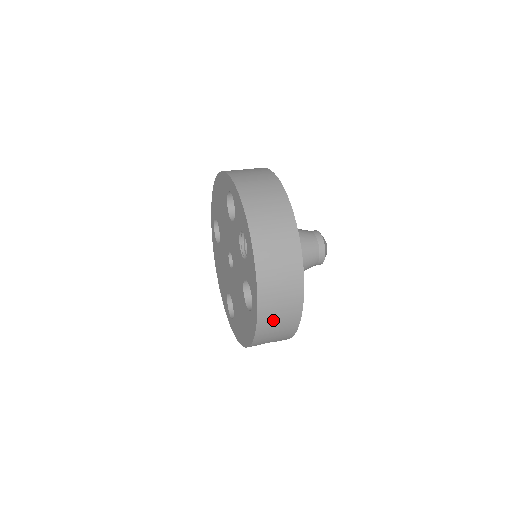
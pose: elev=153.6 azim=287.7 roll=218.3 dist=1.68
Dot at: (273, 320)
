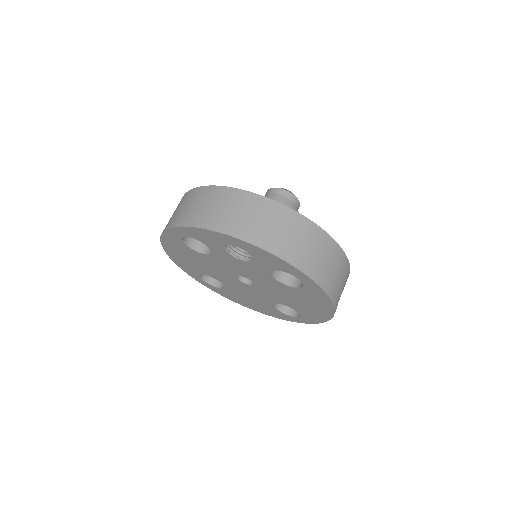
Dot at: (324, 268)
